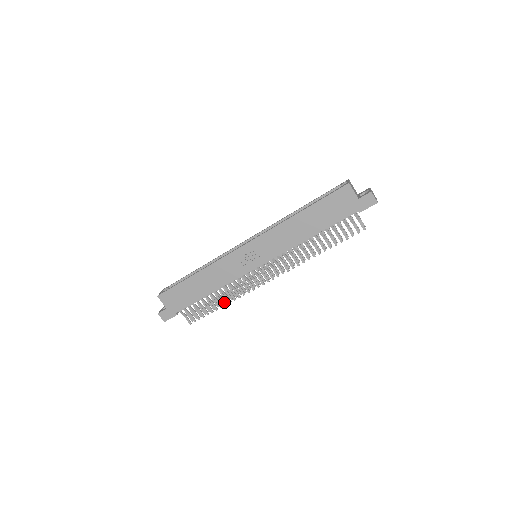
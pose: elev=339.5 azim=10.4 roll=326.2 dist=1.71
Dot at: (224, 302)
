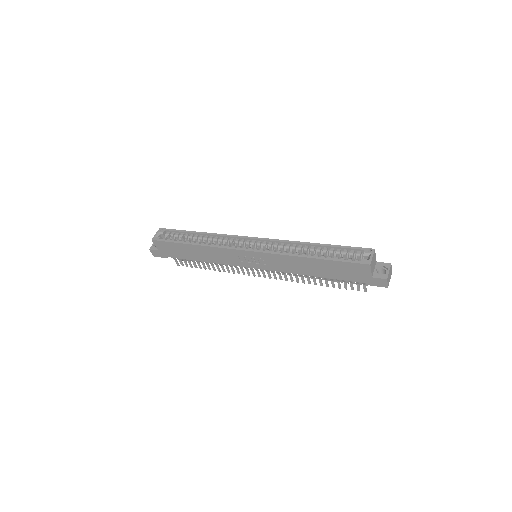
Dot at: (214, 268)
